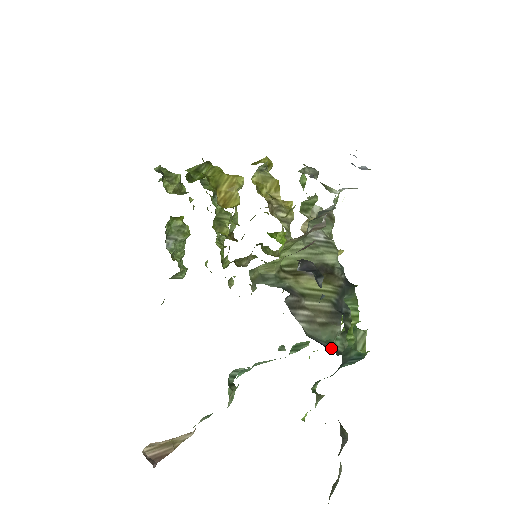
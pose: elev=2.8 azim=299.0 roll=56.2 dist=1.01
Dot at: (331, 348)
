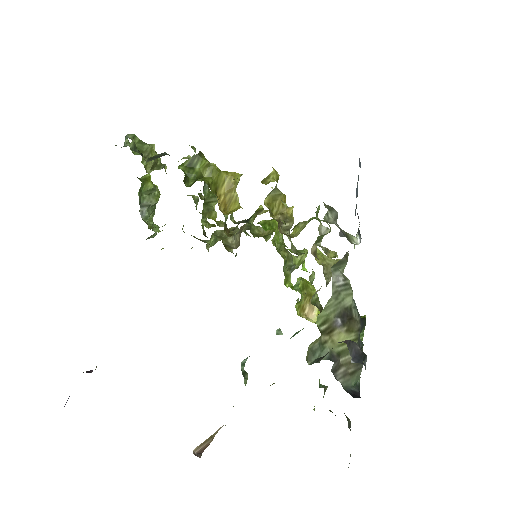
Dot at: (357, 390)
